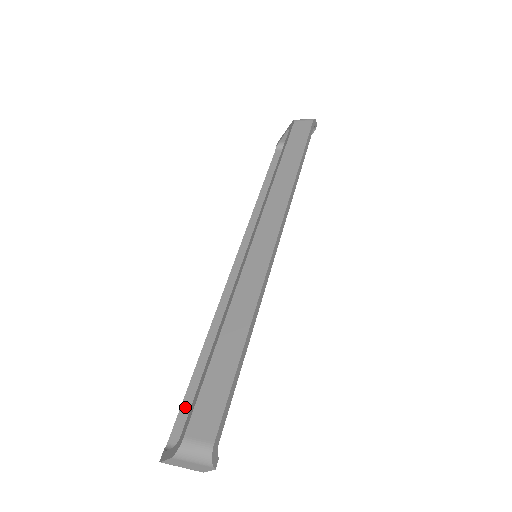
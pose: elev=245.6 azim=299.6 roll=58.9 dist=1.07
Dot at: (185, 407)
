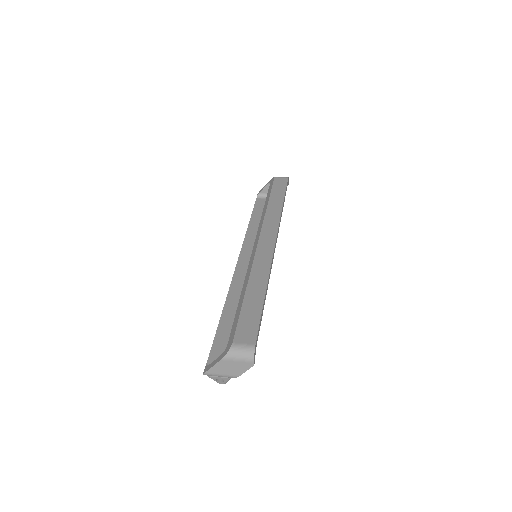
Dot at: (216, 343)
